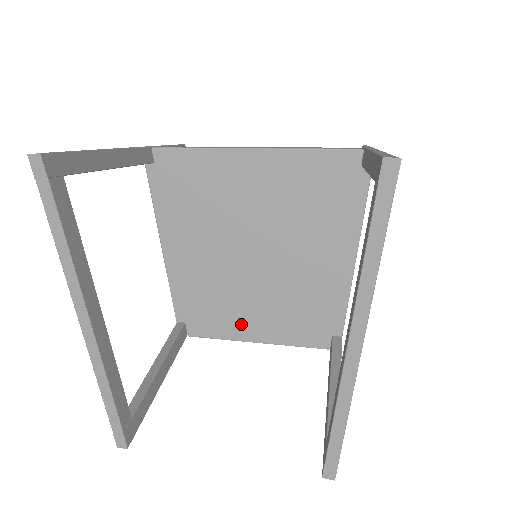
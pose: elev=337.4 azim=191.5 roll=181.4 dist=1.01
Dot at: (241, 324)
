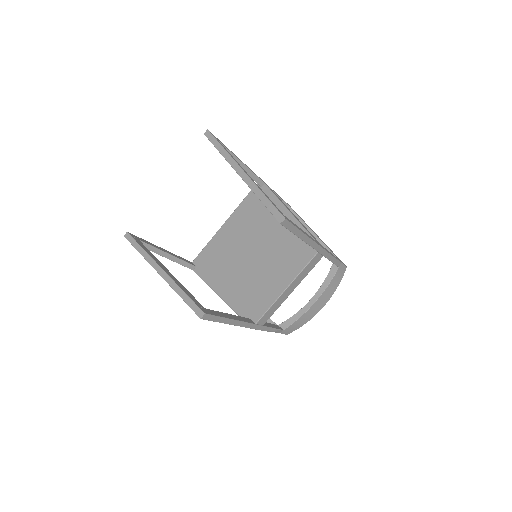
Dot at: (272, 288)
